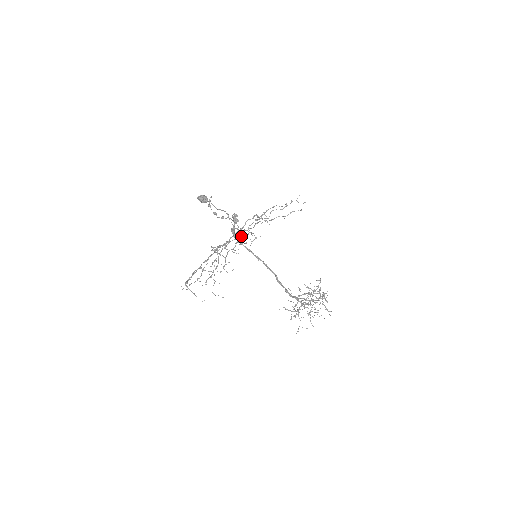
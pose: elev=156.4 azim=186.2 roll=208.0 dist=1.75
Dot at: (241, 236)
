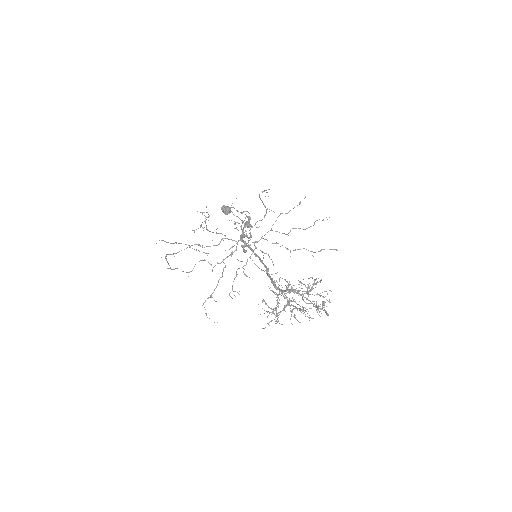
Dot at: (253, 250)
